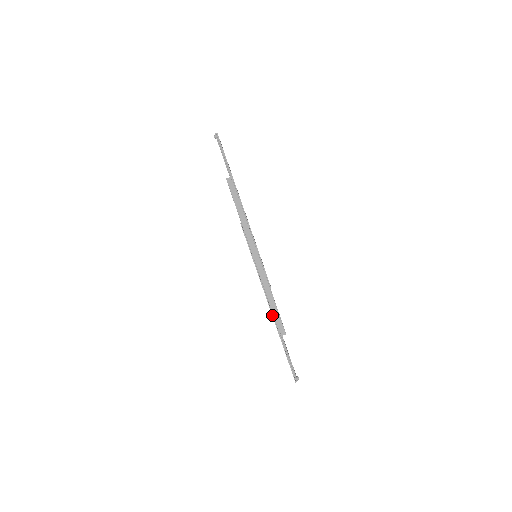
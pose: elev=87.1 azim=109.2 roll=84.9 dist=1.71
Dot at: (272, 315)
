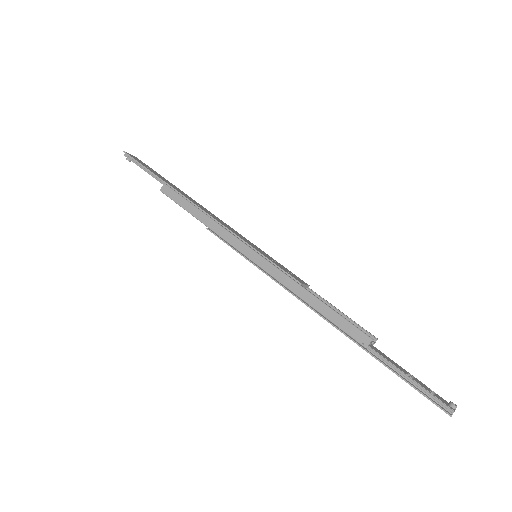
Dot at: occluded
